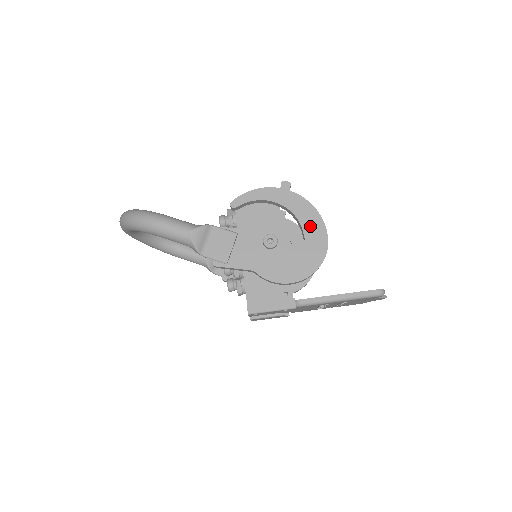
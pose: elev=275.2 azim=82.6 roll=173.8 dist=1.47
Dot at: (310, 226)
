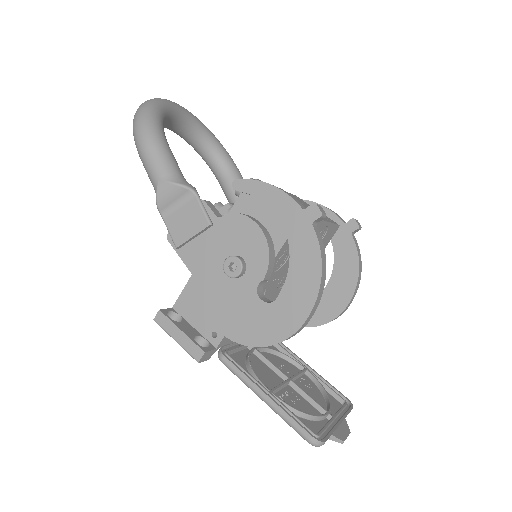
Dot at: (295, 291)
